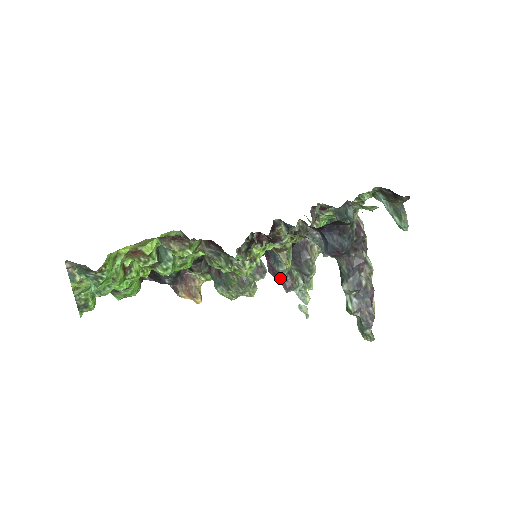
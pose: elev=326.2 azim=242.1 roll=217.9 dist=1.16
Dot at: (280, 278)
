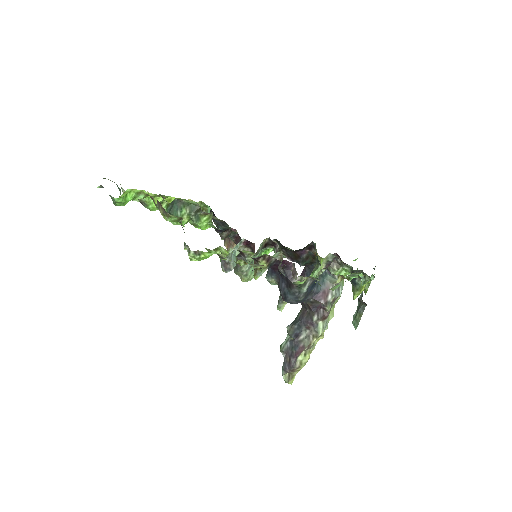
Dot at: occluded
